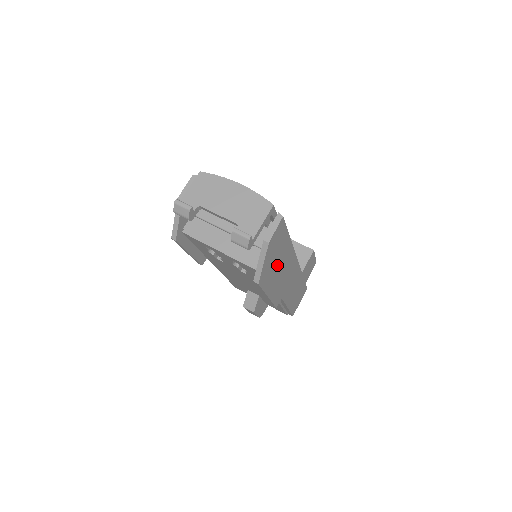
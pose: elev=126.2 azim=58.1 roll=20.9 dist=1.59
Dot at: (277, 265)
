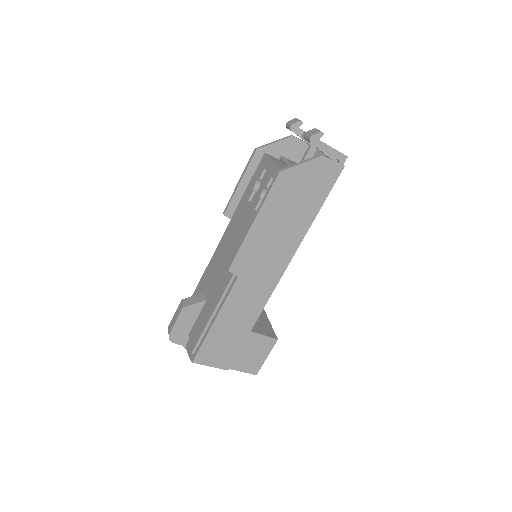
Dot at: (291, 209)
